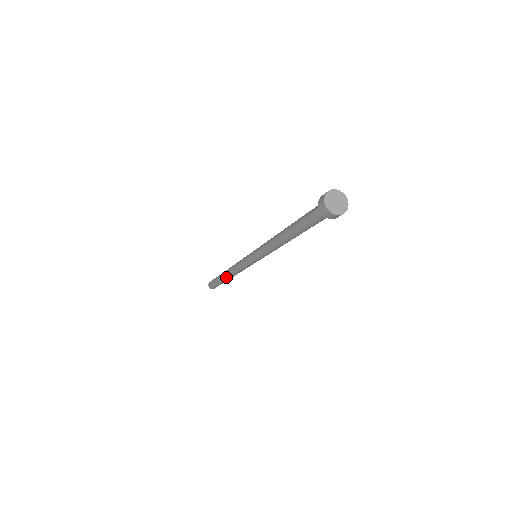
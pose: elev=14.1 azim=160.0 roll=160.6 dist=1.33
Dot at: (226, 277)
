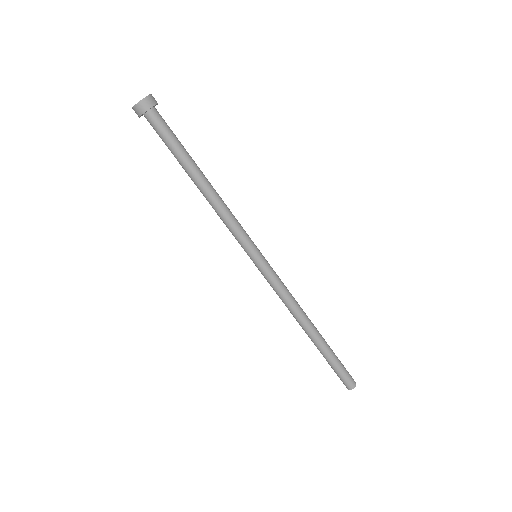
Dot at: (309, 334)
